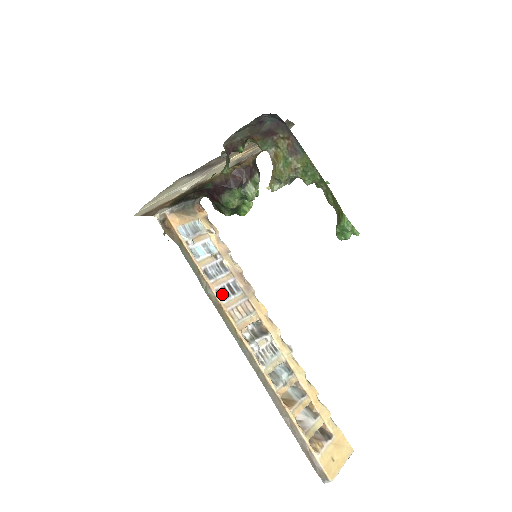
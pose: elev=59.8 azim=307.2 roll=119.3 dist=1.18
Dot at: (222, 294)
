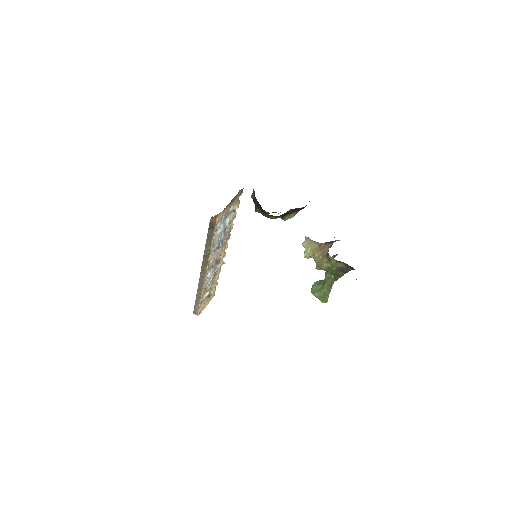
Dot at: (213, 252)
